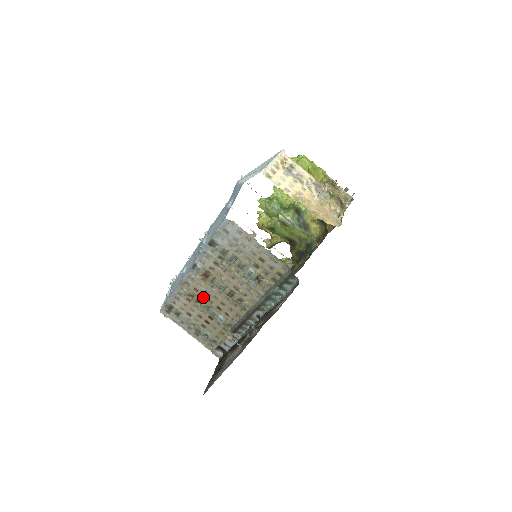
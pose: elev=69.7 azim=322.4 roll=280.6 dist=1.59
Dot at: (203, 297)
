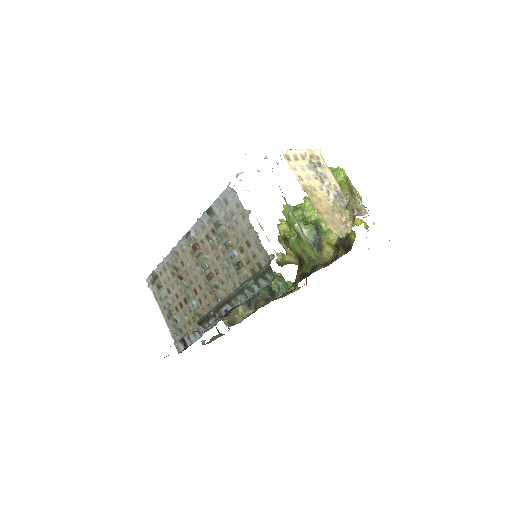
Dot at: (186, 274)
